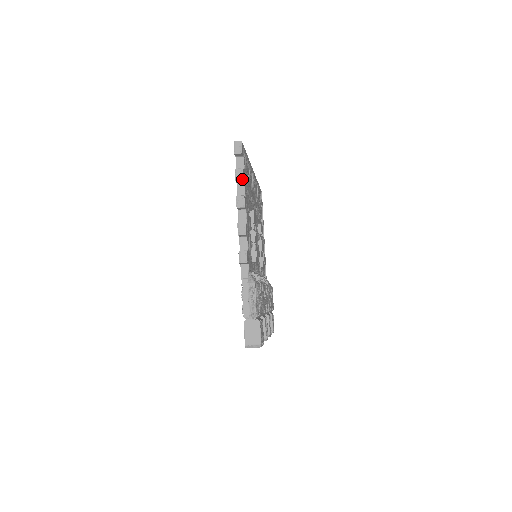
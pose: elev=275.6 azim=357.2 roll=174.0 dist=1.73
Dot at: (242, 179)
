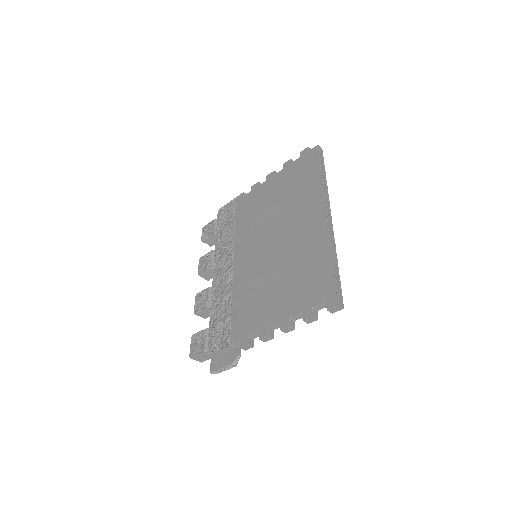
Dot at: (308, 323)
